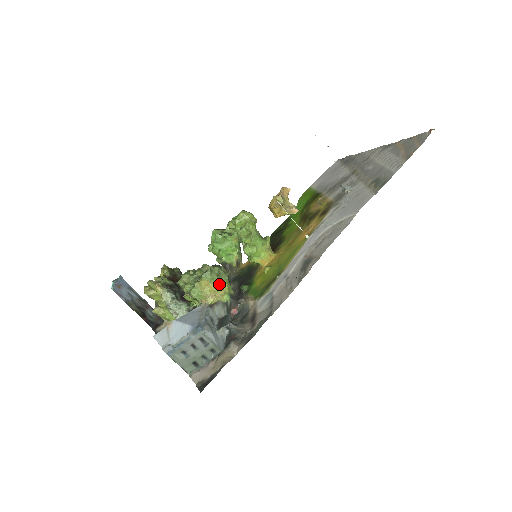
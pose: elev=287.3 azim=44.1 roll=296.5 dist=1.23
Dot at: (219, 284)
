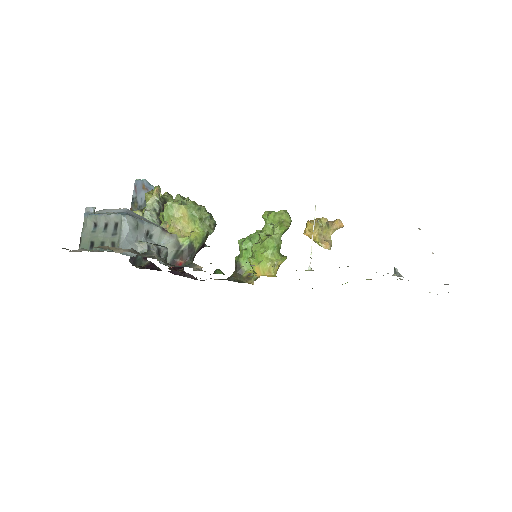
Dot at: (194, 226)
